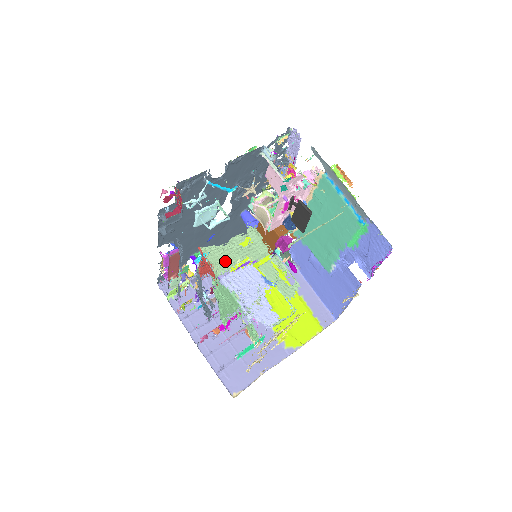
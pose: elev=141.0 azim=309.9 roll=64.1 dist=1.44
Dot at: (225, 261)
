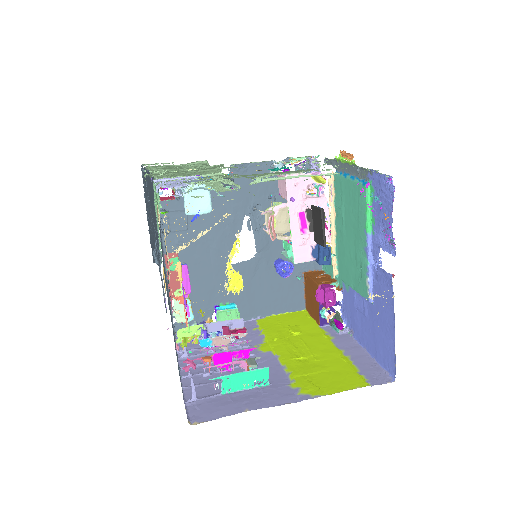
Dot at: occluded
